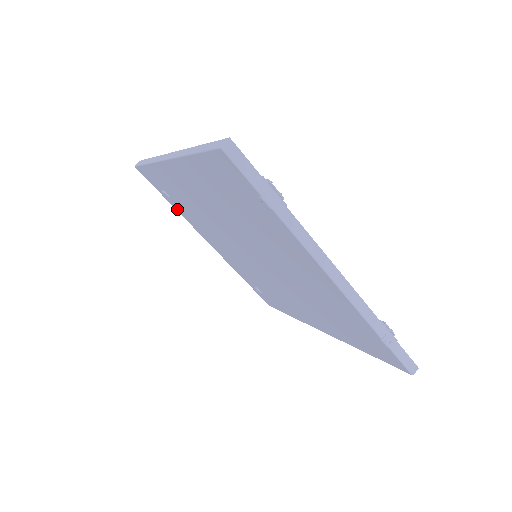
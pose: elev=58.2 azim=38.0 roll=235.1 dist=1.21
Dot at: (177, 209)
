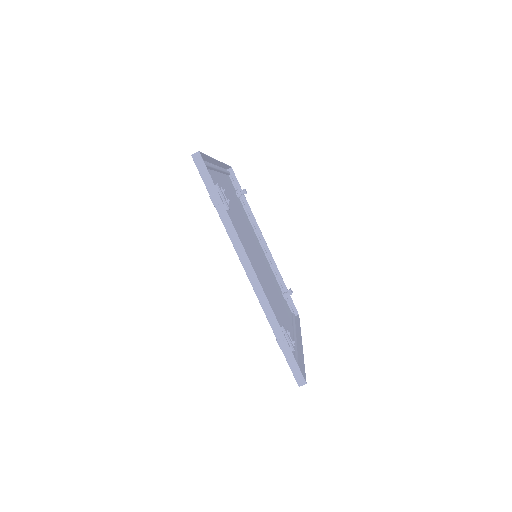
Dot at: occluded
